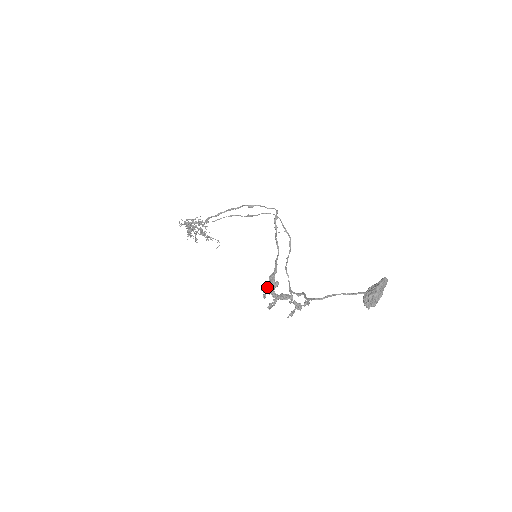
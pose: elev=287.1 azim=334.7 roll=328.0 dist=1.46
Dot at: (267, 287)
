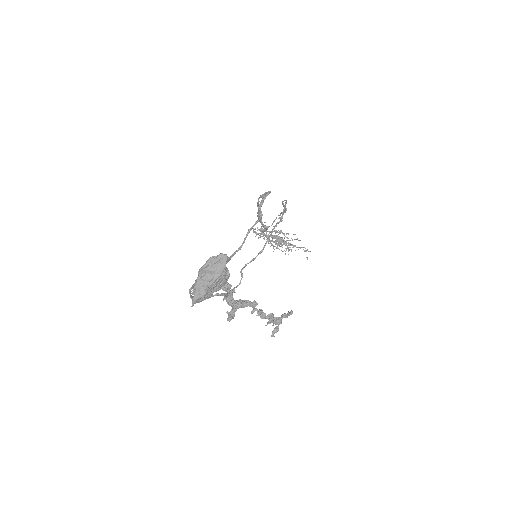
Dot at: occluded
